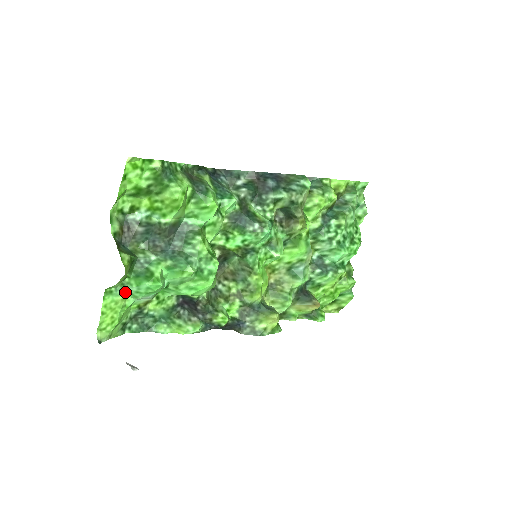
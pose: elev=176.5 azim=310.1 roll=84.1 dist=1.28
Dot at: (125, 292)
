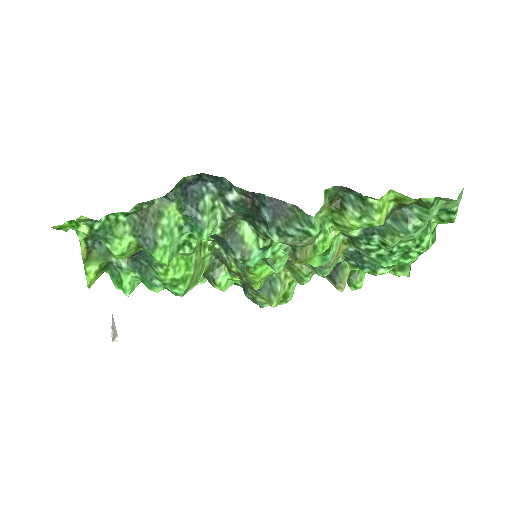
Dot at: occluded
